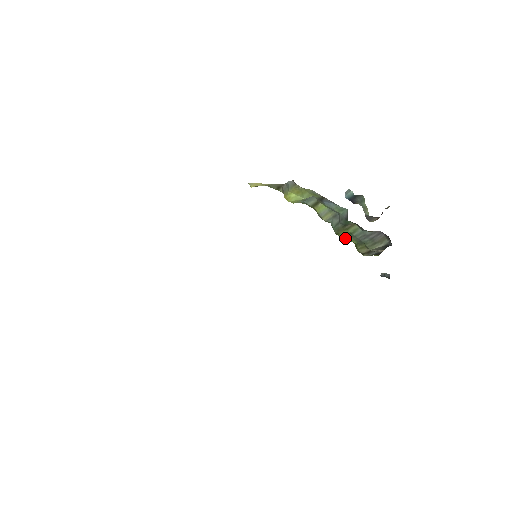
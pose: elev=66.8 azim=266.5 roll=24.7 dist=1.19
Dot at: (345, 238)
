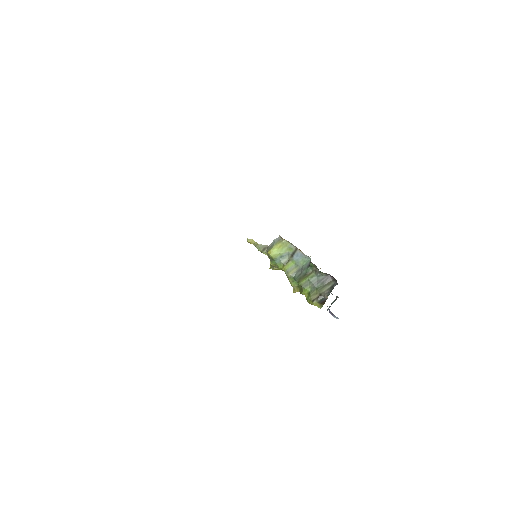
Dot at: (303, 286)
